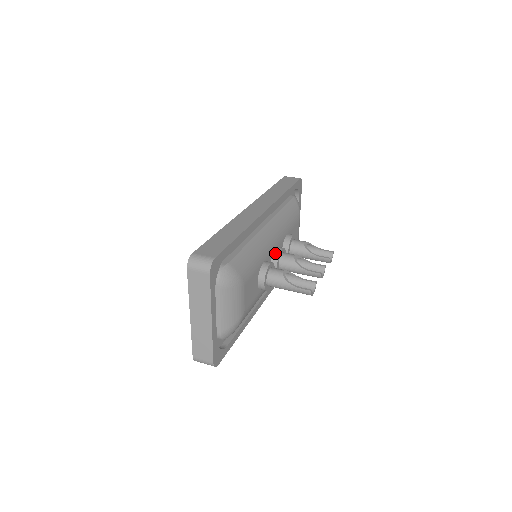
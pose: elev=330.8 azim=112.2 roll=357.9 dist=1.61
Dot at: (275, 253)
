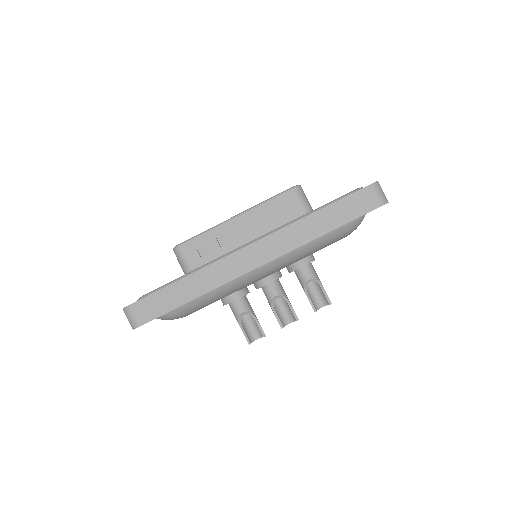
Dot at: (259, 283)
